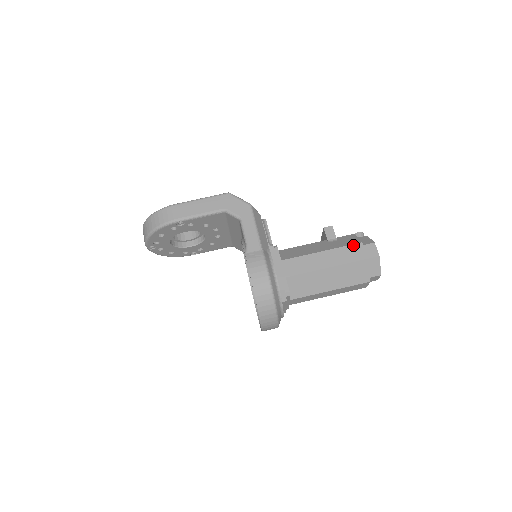
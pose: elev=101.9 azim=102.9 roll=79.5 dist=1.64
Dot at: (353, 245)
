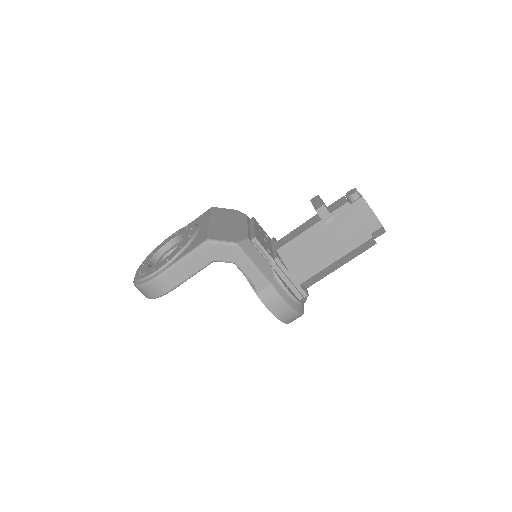
Dot at: (354, 230)
